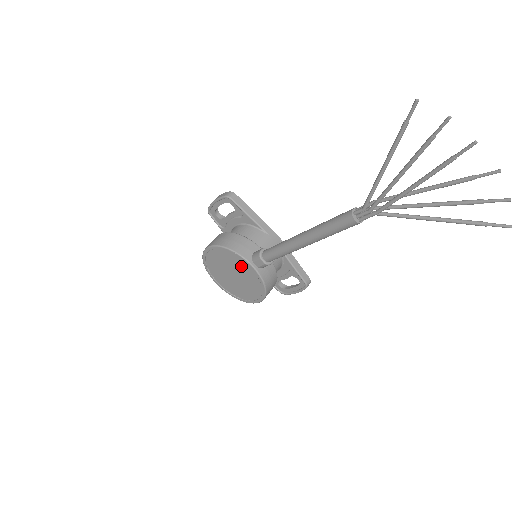
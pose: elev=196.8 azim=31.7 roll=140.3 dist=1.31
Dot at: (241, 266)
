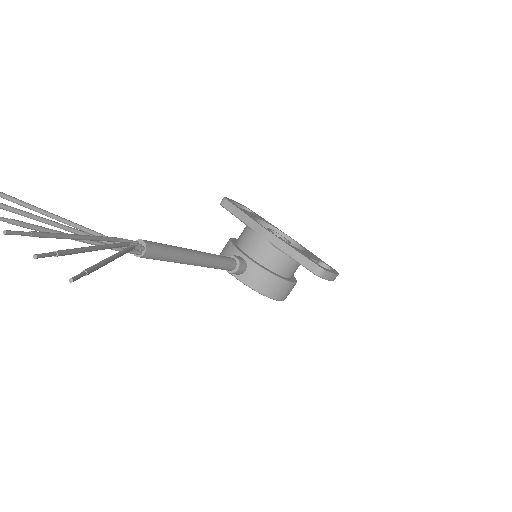
Dot at: occluded
